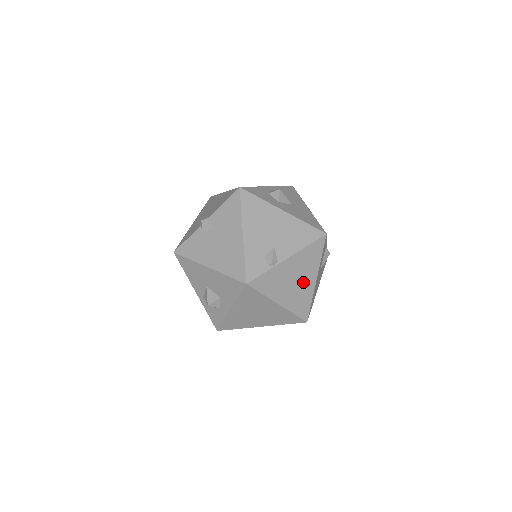
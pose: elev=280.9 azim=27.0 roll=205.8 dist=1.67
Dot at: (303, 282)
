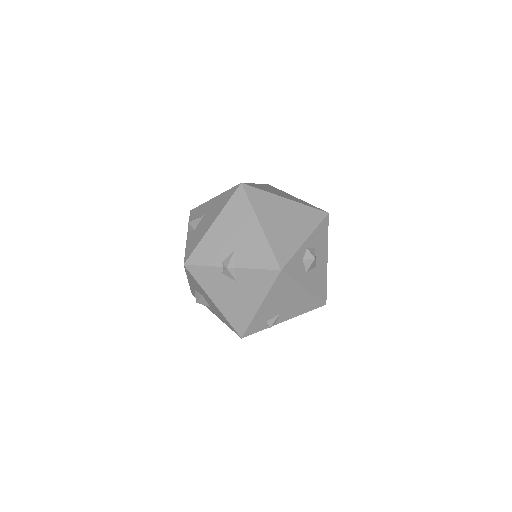
Dot at: occluded
